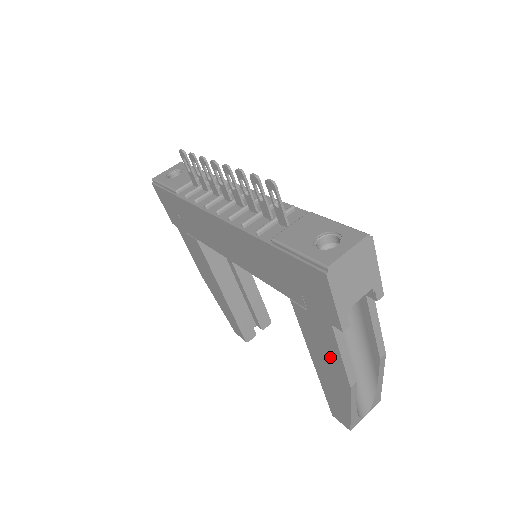
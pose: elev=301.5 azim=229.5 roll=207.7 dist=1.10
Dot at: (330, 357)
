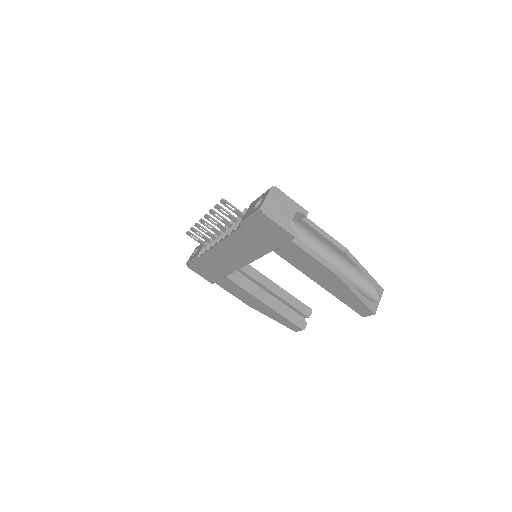
Dot at: (313, 266)
